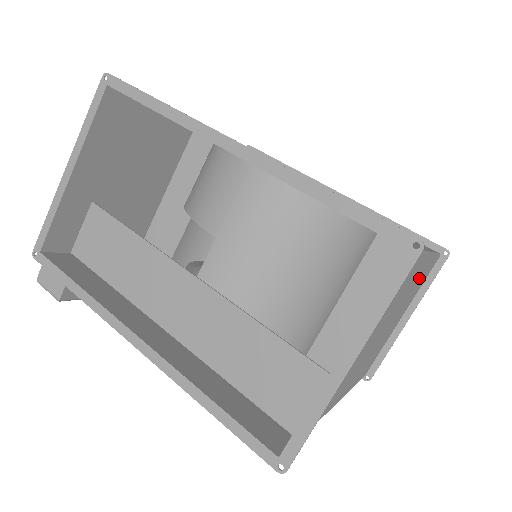
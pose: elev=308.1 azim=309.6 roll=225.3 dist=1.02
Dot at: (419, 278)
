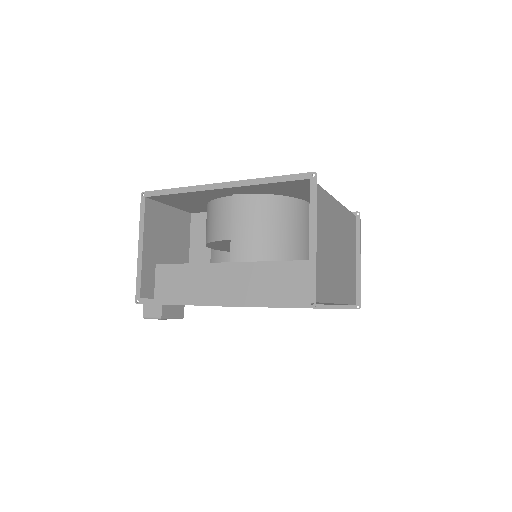
Dot at: (345, 223)
